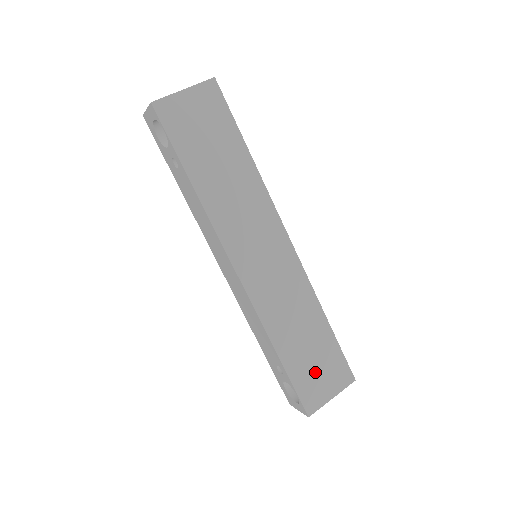
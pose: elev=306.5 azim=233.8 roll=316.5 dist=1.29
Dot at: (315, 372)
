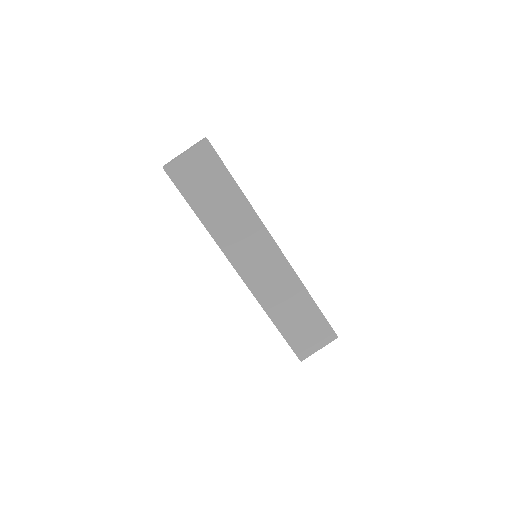
Dot at: (304, 333)
